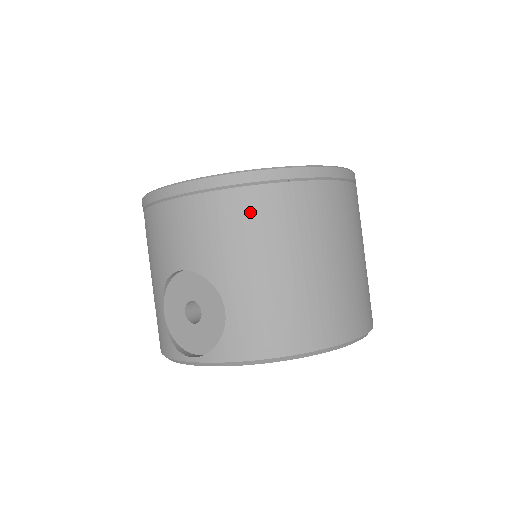
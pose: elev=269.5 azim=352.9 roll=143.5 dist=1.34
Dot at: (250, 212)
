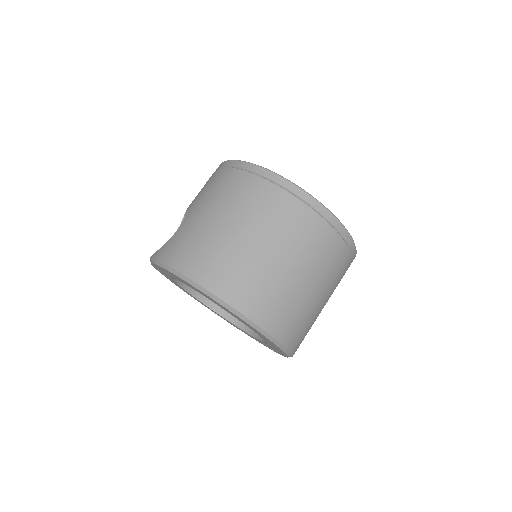
Dot at: (228, 182)
